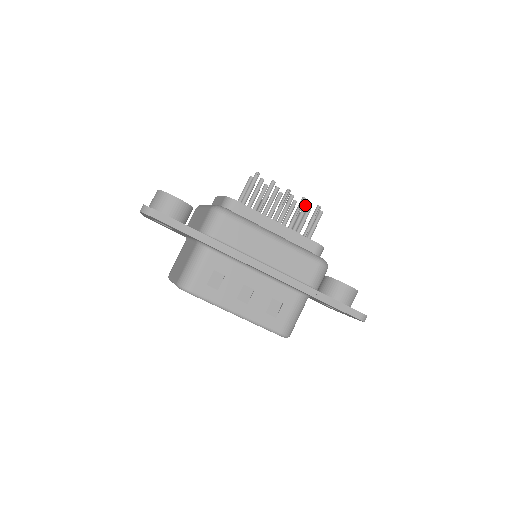
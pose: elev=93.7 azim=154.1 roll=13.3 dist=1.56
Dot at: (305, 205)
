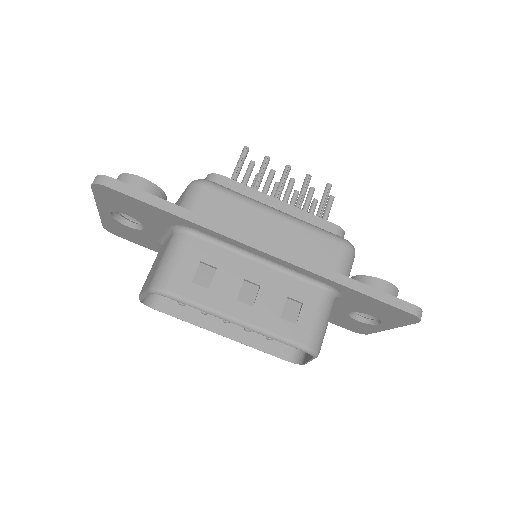
Dot at: (310, 190)
